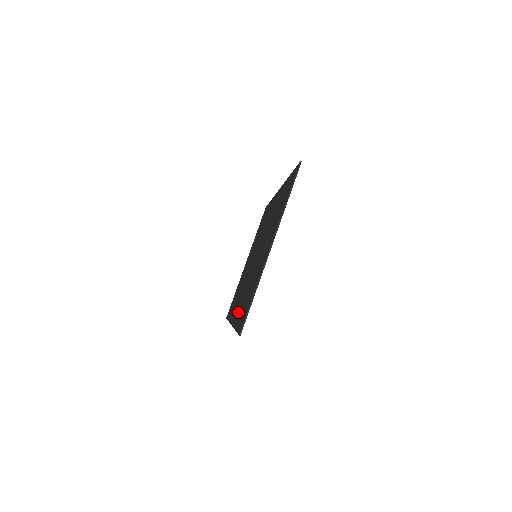
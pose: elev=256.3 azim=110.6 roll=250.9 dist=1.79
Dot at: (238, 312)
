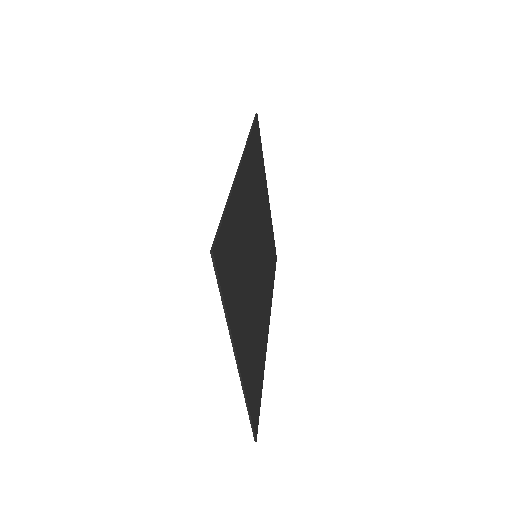
Dot at: occluded
